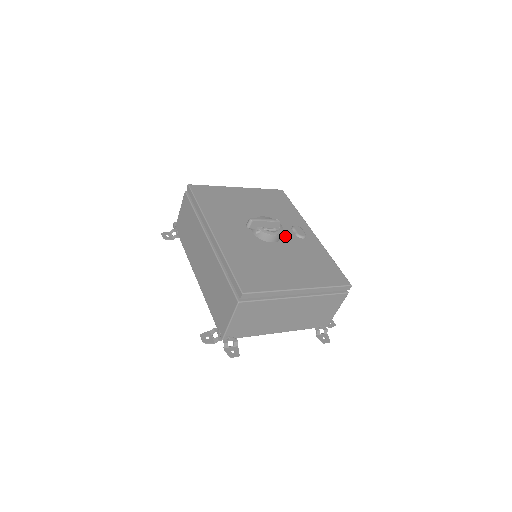
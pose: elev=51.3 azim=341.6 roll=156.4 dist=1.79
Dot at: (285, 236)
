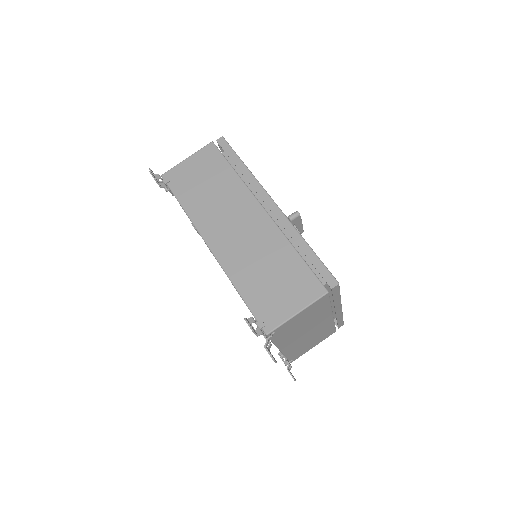
Dot at: occluded
